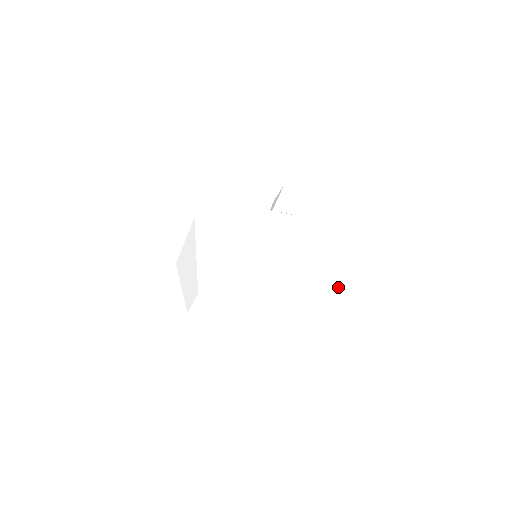
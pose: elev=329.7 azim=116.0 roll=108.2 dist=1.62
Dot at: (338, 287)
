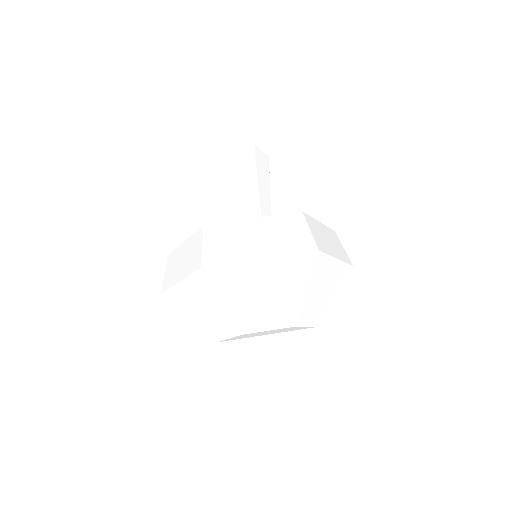
Dot at: (341, 247)
